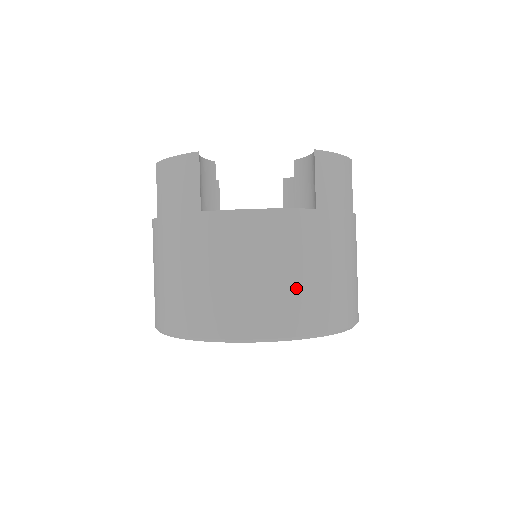
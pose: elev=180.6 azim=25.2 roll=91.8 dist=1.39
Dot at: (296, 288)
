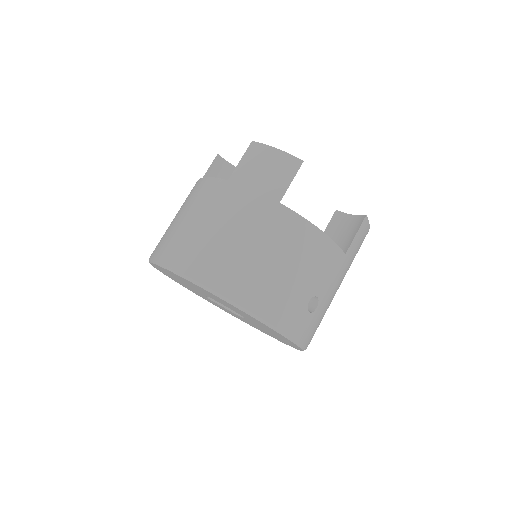
Dot at: (182, 230)
